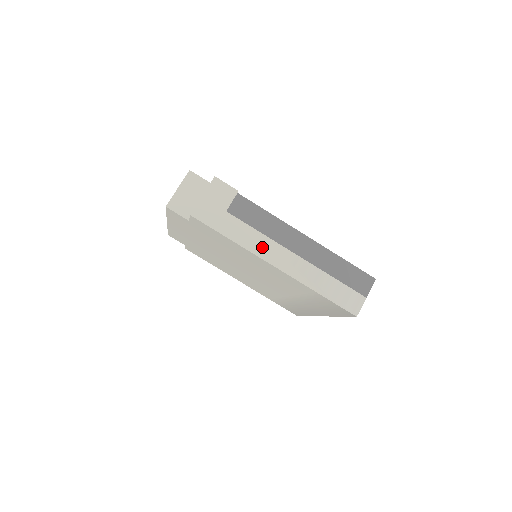
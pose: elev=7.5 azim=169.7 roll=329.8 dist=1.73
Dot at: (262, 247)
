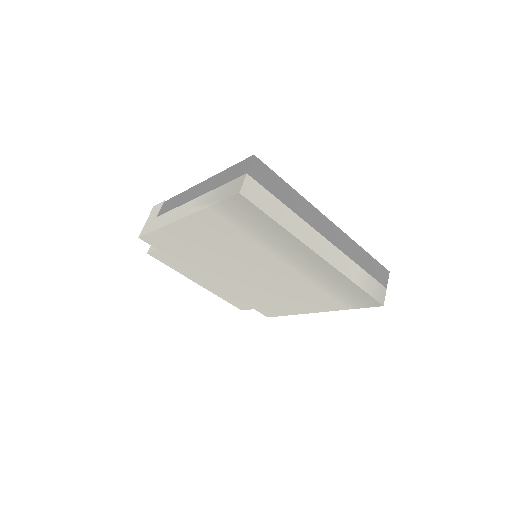
Dot at: (174, 216)
